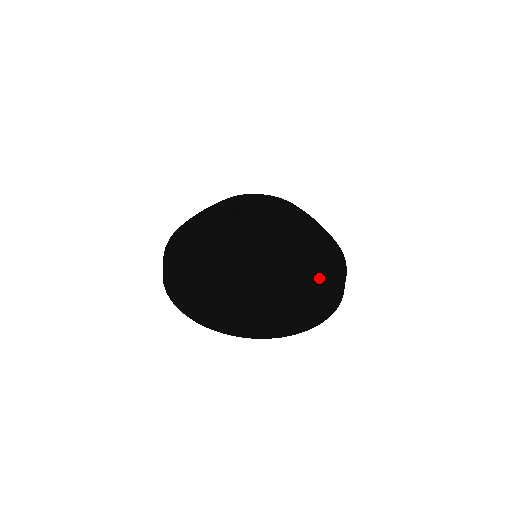
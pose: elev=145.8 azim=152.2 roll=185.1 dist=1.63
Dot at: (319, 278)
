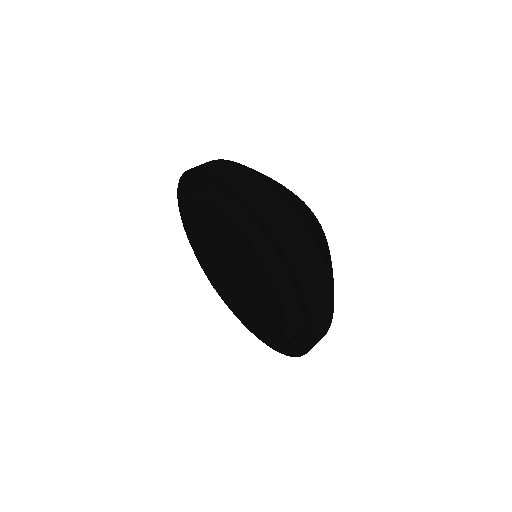
Dot at: occluded
